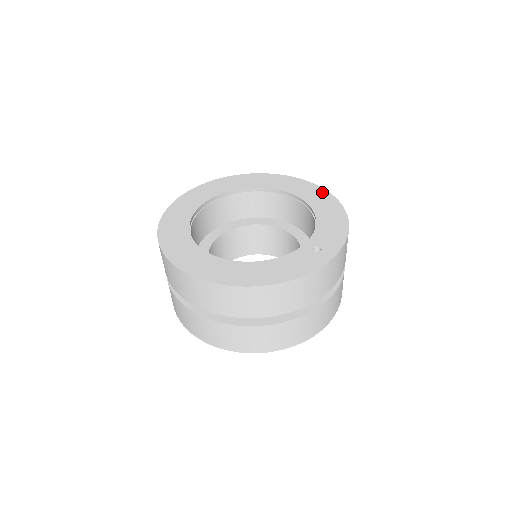
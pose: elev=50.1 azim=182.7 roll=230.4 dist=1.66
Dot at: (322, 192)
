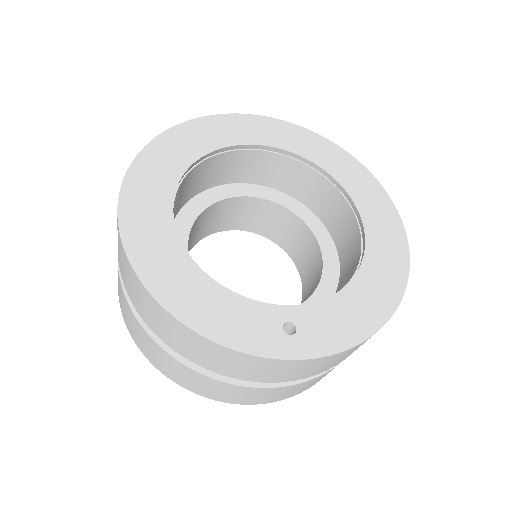
Dot at: (401, 259)
